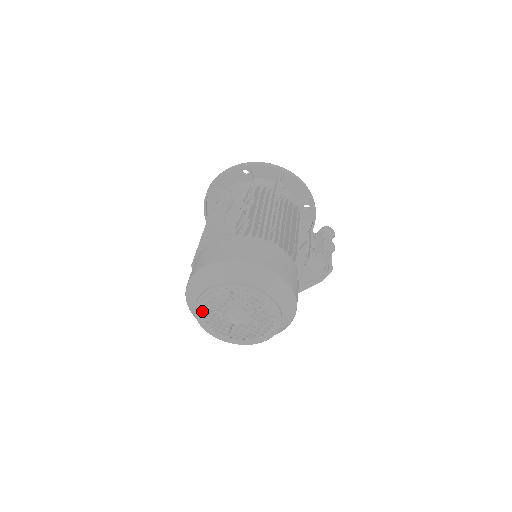
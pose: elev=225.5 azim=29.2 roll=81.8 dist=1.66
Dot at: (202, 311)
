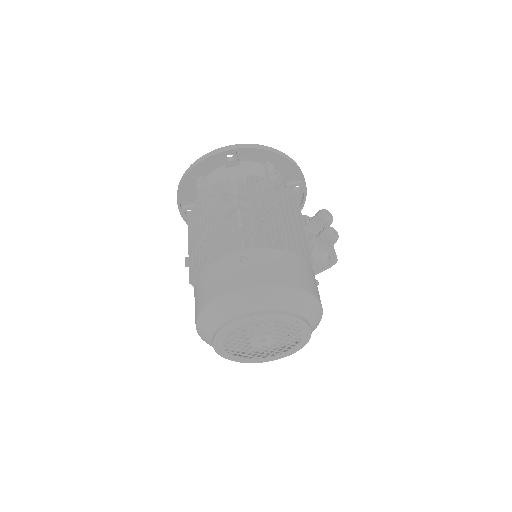
Dot at: (222, 341)
